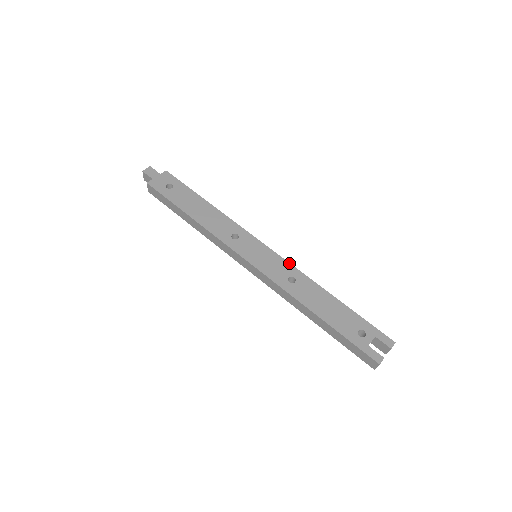
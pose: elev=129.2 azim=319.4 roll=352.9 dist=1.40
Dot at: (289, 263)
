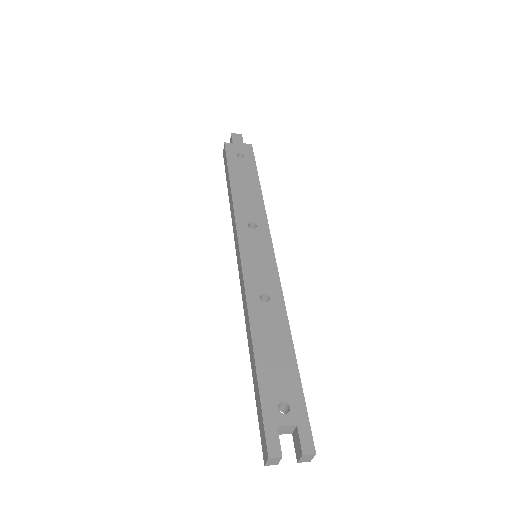
Dot at: (280, 282)
